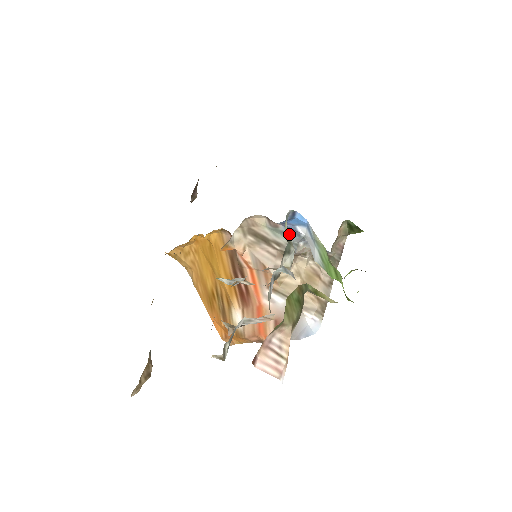
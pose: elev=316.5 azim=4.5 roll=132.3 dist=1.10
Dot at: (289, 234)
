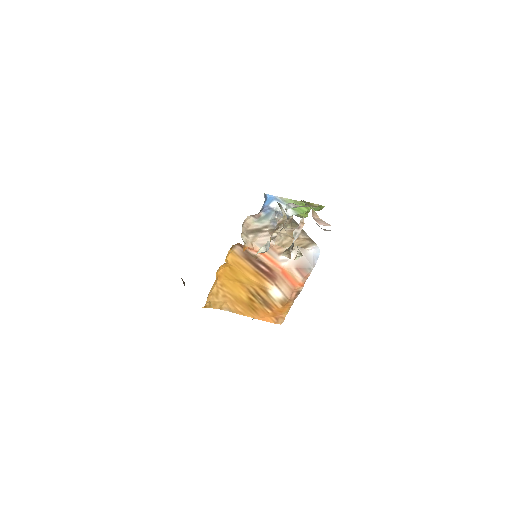
Dot at: (268, 215)
